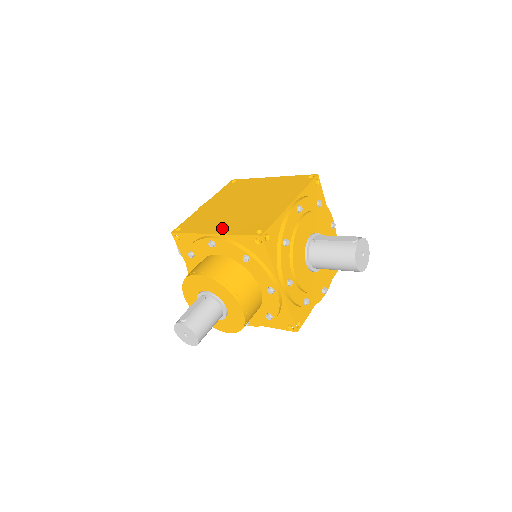
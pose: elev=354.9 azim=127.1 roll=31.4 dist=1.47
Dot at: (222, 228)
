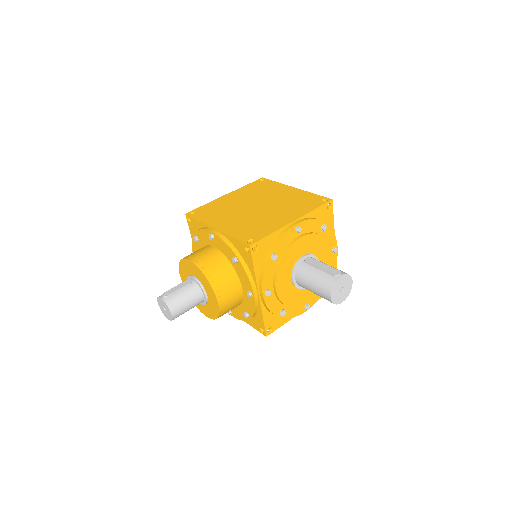
Dot at: (225, 225)
